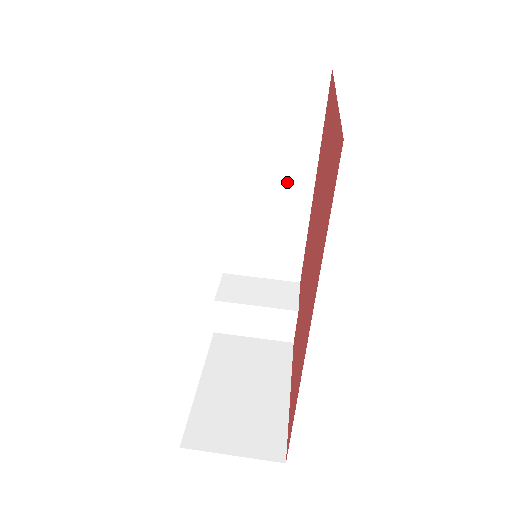
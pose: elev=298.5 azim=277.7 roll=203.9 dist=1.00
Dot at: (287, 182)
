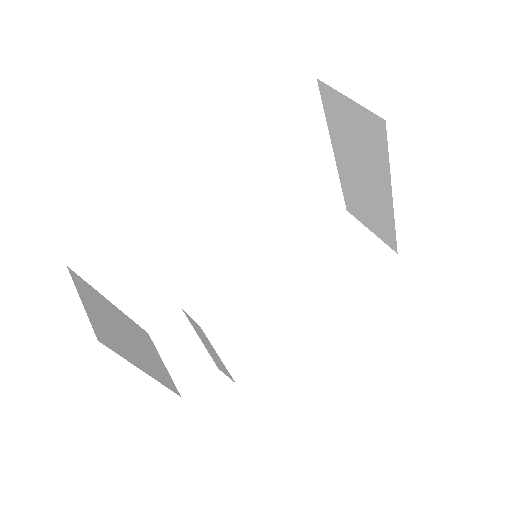
Dot at: (308, 298)
